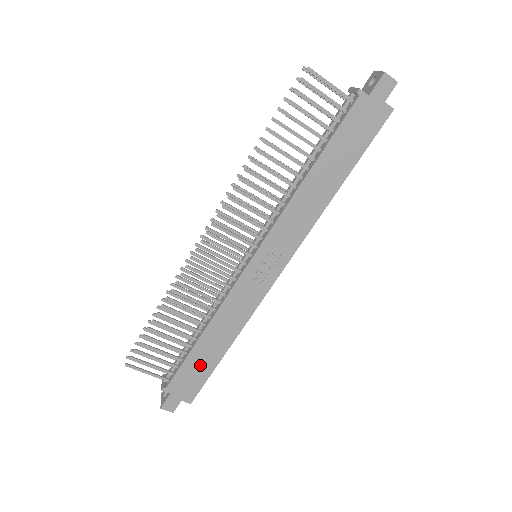
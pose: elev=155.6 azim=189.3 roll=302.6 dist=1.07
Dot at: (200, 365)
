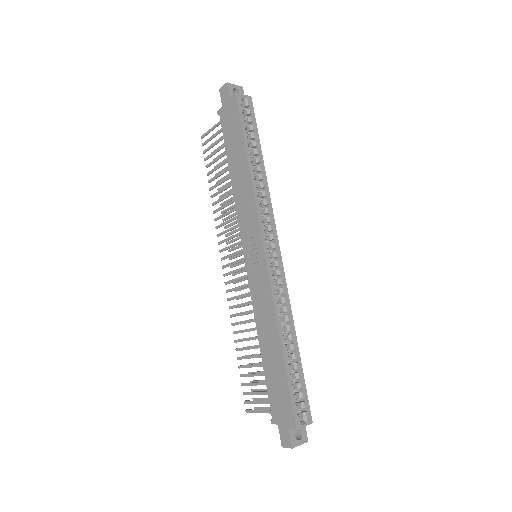
Dot at: (276, 378)
